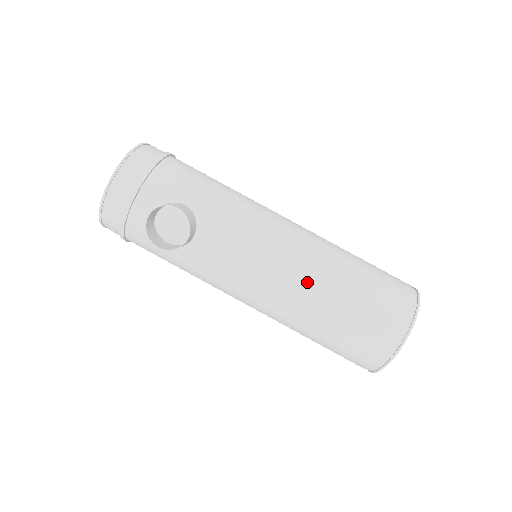
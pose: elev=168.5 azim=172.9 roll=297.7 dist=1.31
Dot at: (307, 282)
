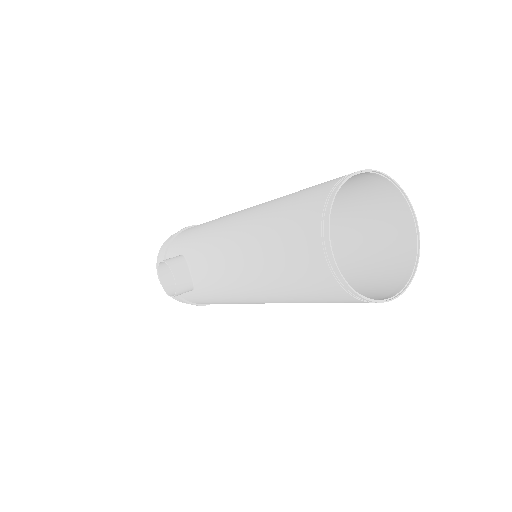
Dot at: (244, 251)
